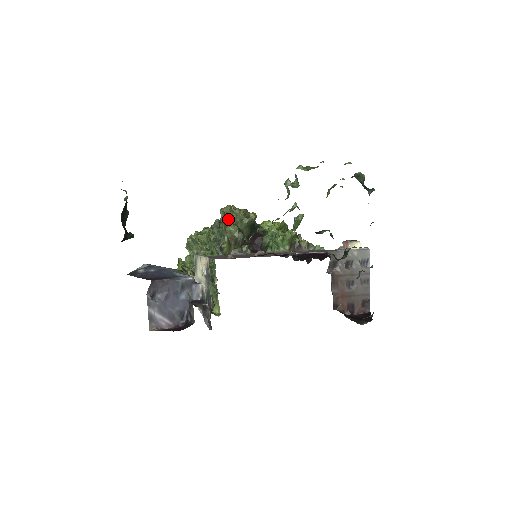
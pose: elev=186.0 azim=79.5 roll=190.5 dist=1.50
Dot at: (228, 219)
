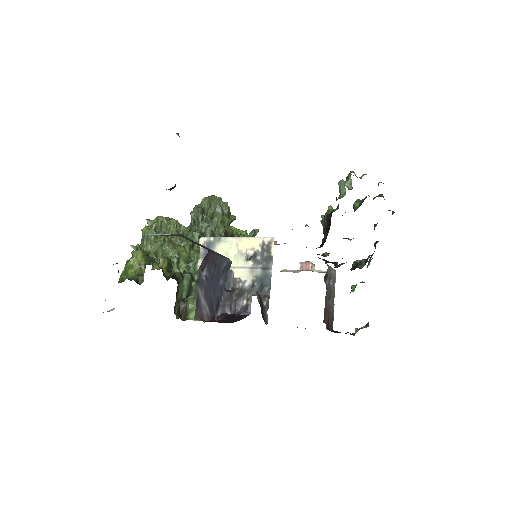
Dot at: (221, 210)
